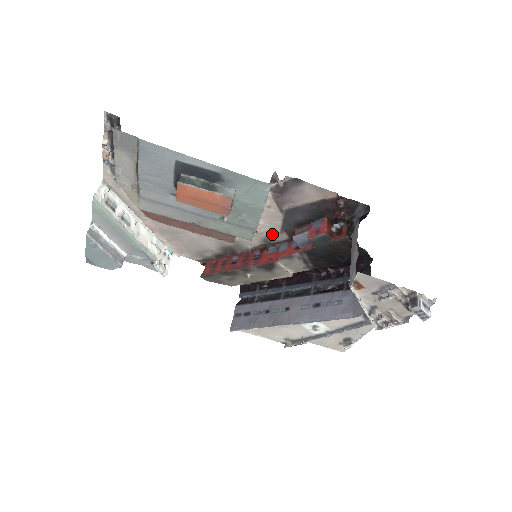
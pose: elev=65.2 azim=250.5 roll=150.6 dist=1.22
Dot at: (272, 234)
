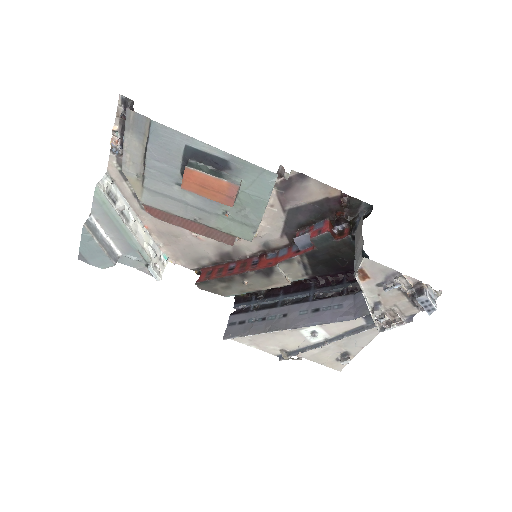
Dot at: (272, 238)
